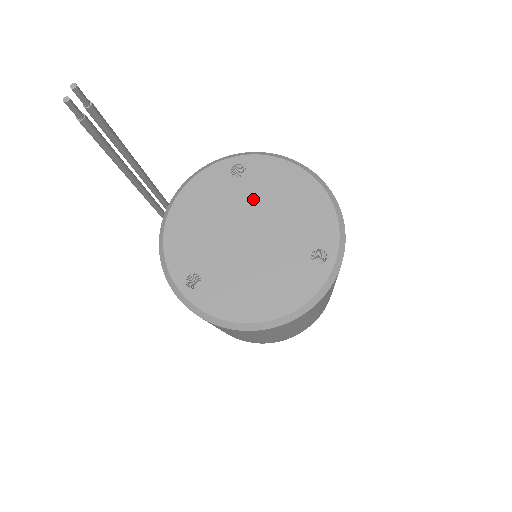
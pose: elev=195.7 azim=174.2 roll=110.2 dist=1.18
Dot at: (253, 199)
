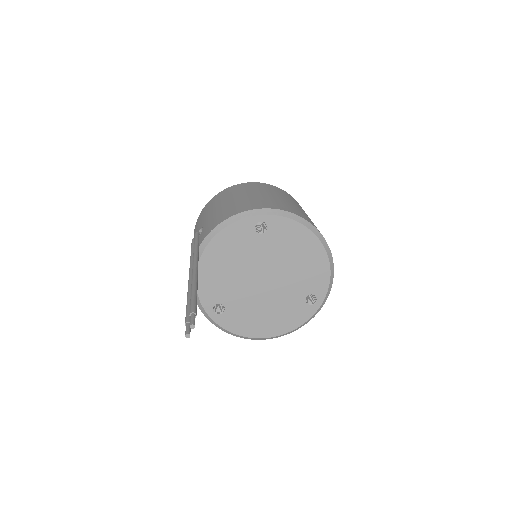
Dot at: (270, 253)
